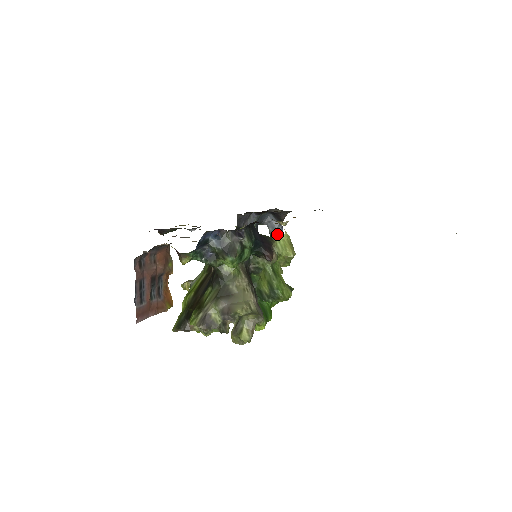
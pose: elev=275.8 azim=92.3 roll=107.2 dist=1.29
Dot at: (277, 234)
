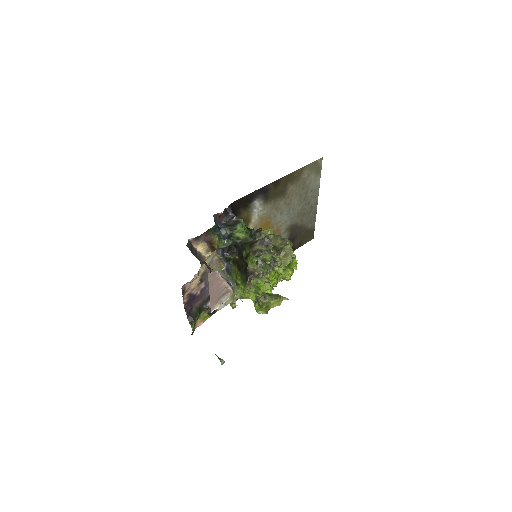
Dot at: occluded
